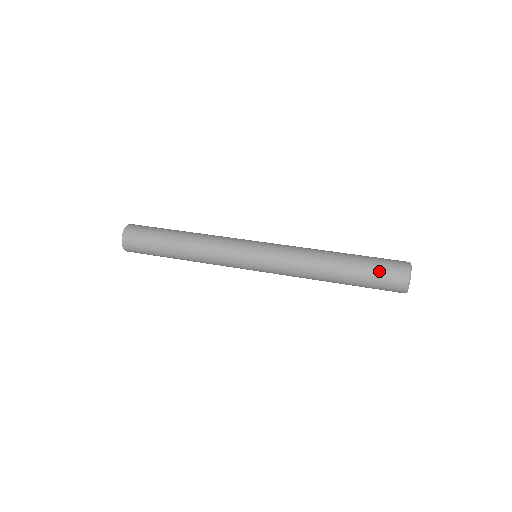
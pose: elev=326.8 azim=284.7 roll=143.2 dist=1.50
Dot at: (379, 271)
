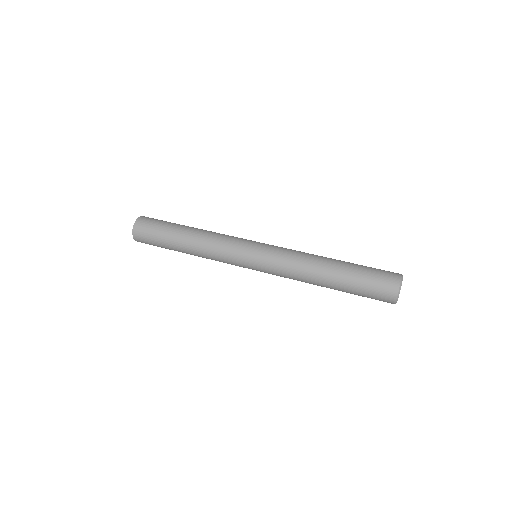
Dot at: (371, 279)
